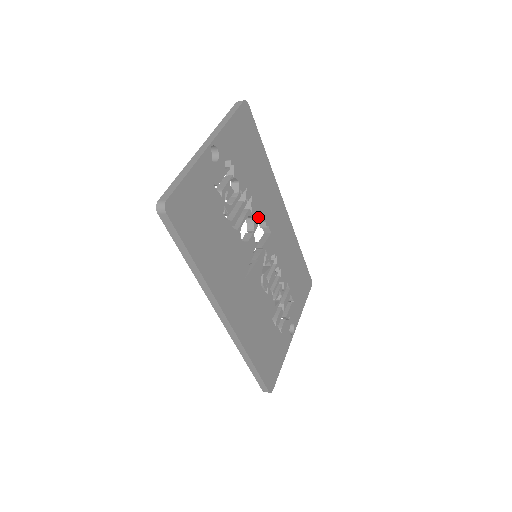
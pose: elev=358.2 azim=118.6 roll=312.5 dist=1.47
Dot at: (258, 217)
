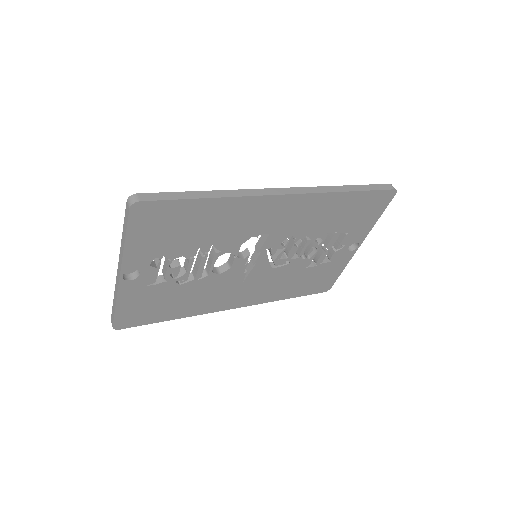
Dot at: (236, 244)
